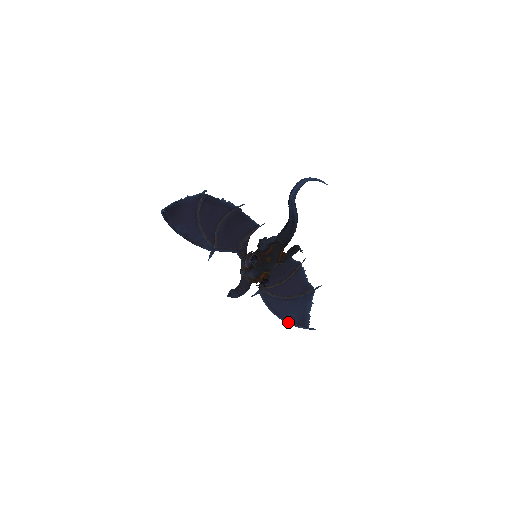
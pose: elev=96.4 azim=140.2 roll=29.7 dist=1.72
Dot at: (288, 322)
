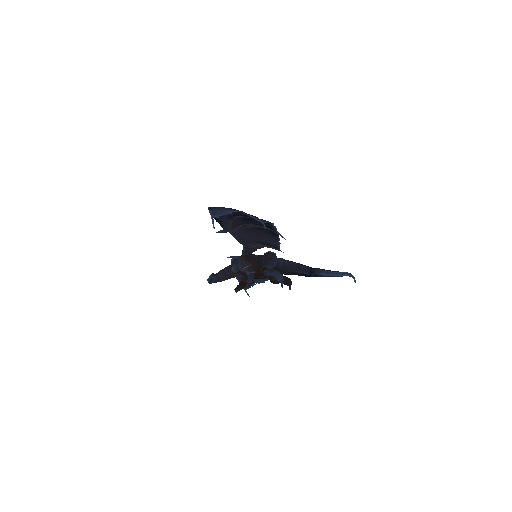
Dot at: occluded
